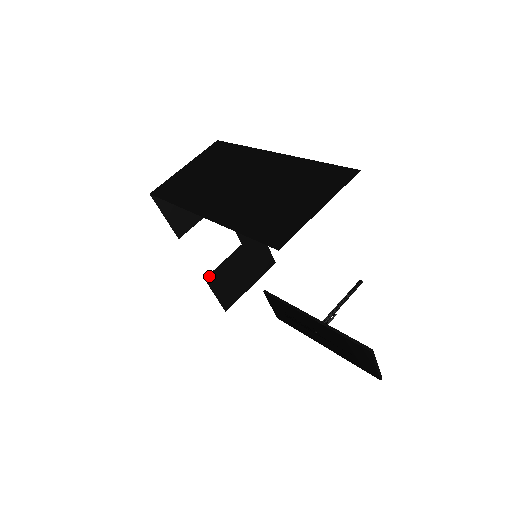
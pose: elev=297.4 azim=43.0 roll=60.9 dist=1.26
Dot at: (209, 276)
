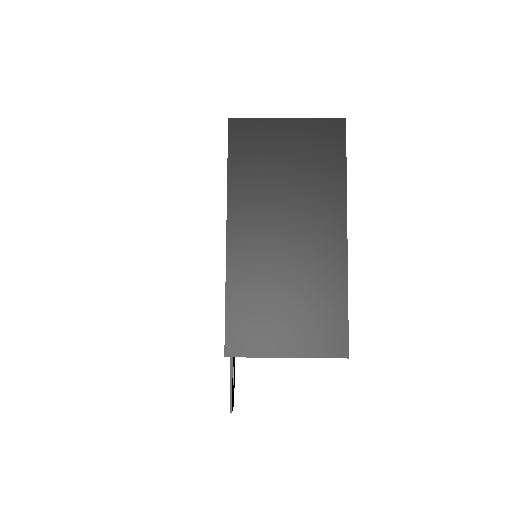
Dot at: occluded
